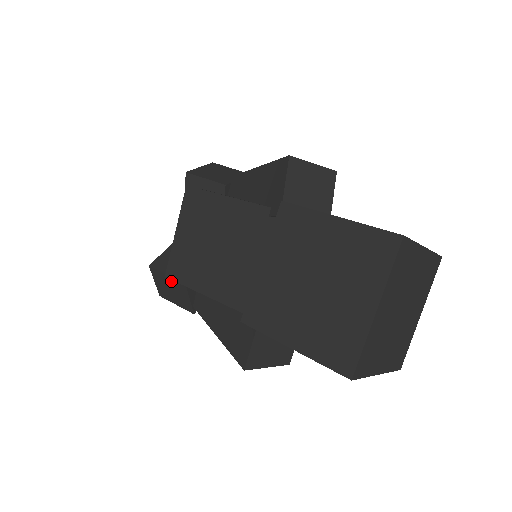
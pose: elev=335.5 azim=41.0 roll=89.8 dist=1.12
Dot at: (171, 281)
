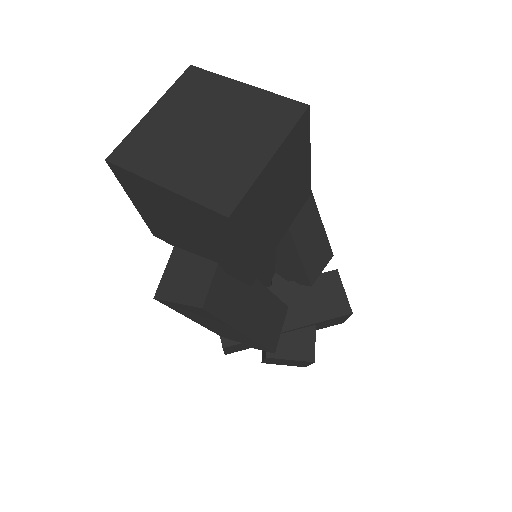
Dot at: occluded
